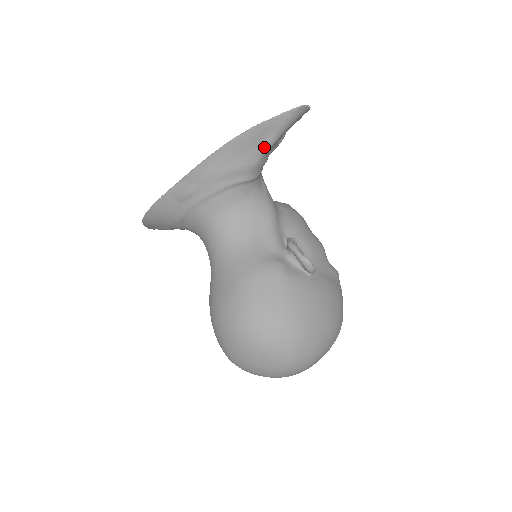
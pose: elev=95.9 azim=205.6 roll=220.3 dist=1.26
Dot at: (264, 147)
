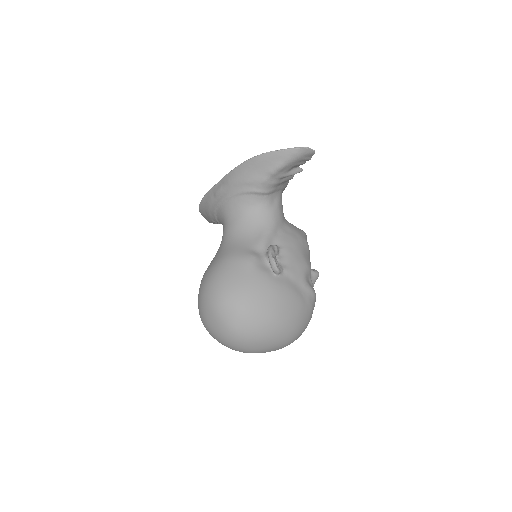
Dot at: (271, 170)
